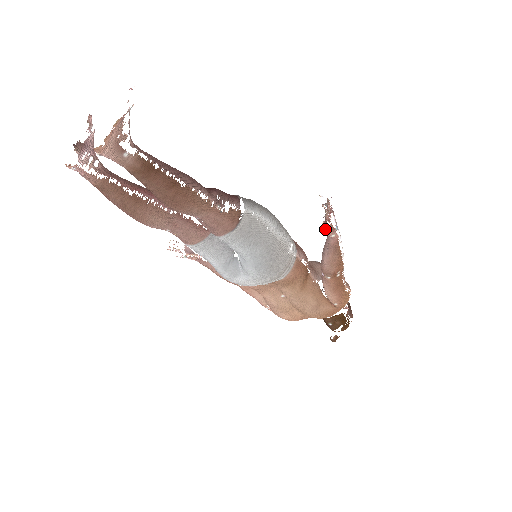
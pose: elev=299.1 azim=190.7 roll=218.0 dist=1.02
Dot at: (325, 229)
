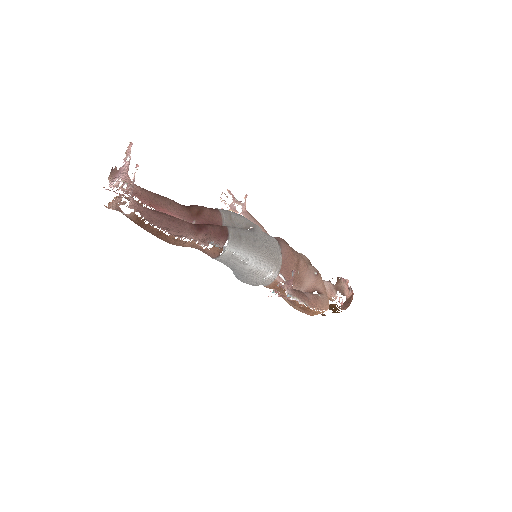
Dot at: occluded
